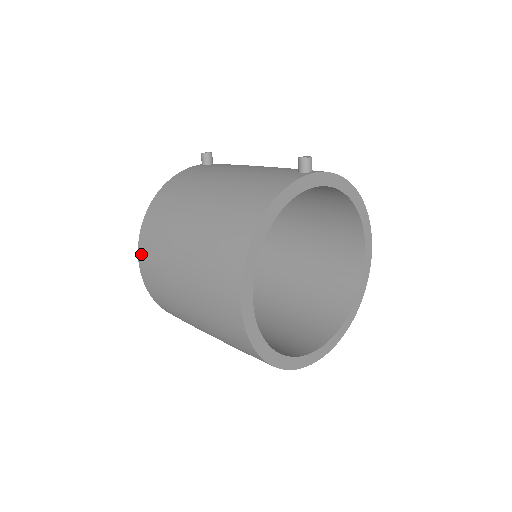
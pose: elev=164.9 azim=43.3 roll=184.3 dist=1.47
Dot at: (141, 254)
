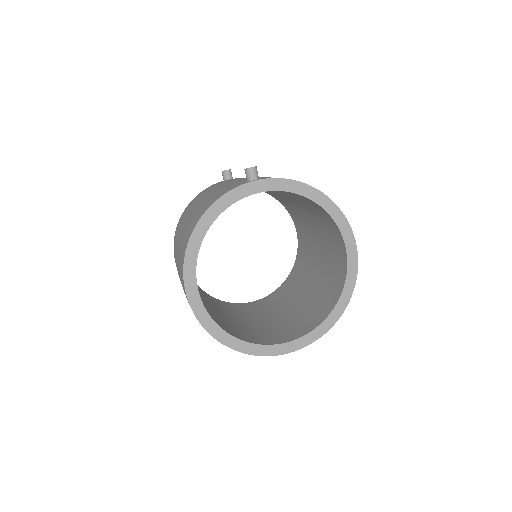
Dot at: occluded
